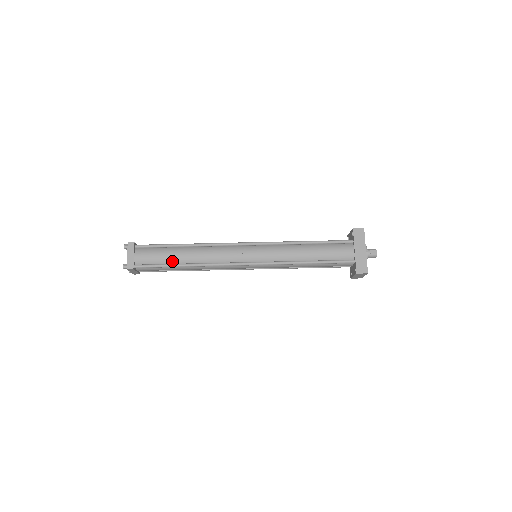
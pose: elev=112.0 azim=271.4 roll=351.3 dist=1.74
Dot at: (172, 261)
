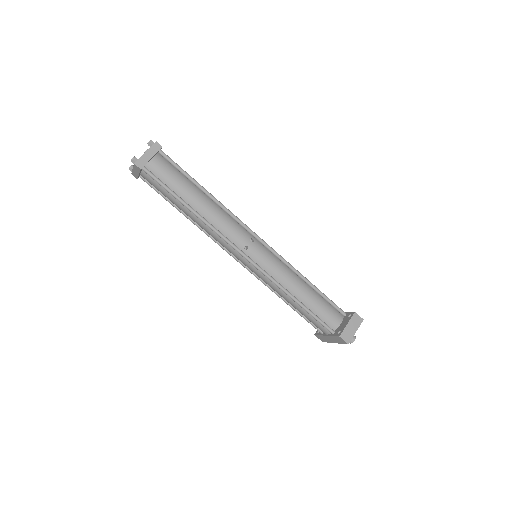
Dot at: (174, 204)
